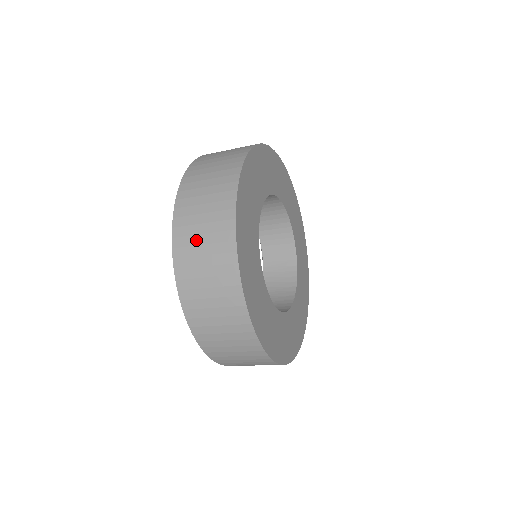
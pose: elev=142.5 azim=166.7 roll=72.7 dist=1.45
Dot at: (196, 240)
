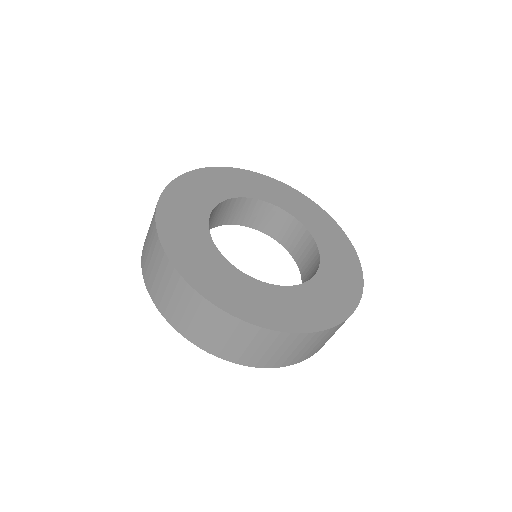
Dot at: occluded
